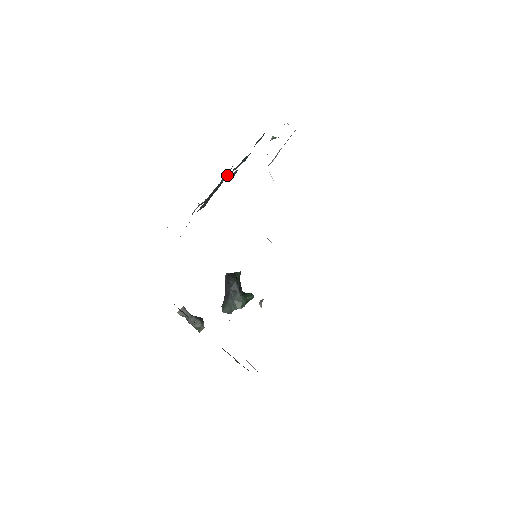
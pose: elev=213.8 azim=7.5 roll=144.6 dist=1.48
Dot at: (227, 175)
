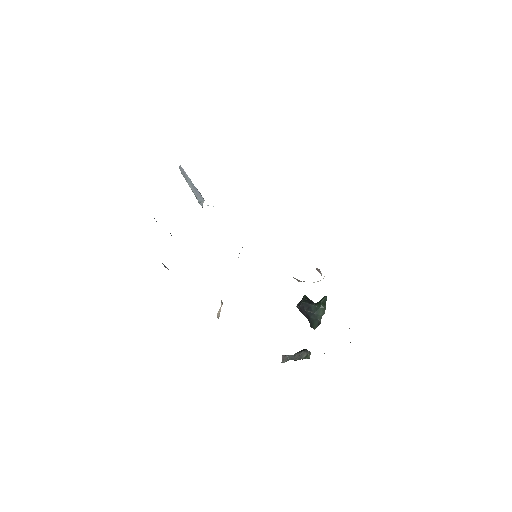
Dot at: occluded
